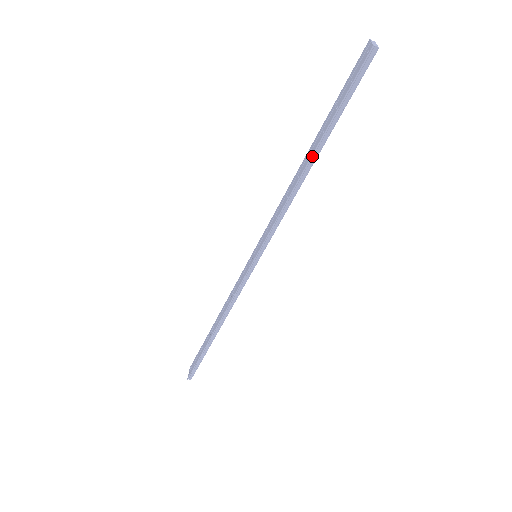
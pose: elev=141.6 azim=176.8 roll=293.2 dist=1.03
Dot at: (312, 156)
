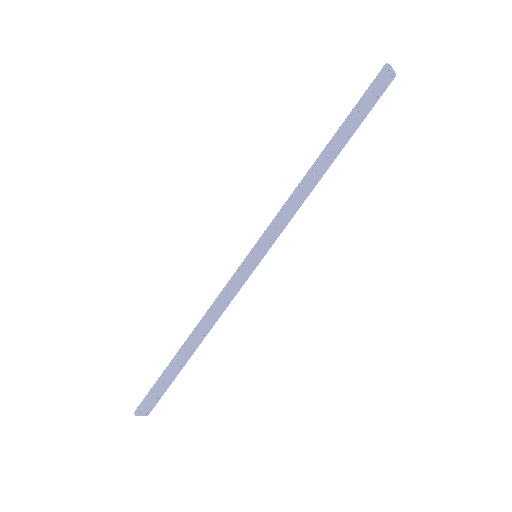
Dot at: (325, 148)
